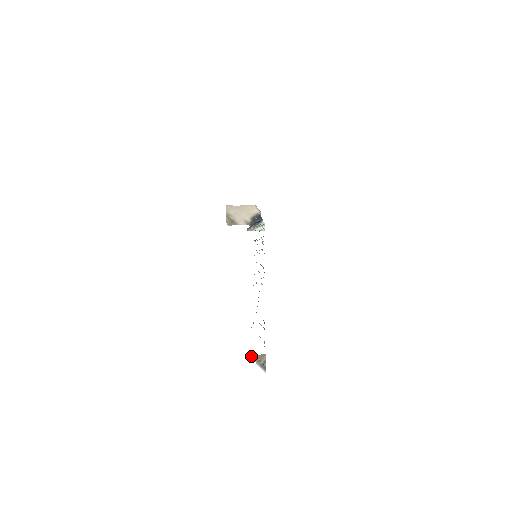
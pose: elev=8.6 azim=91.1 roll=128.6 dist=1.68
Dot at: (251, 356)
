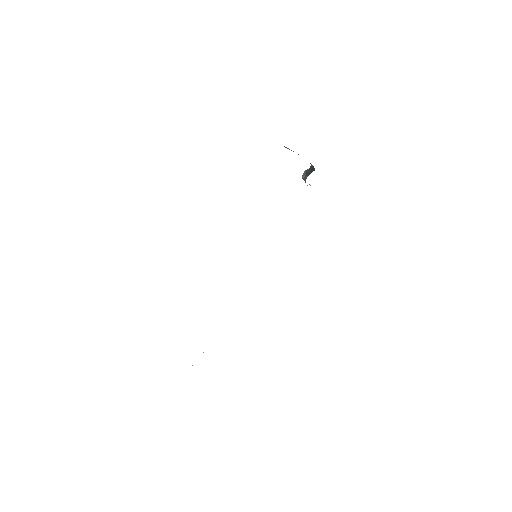
Dot at: occluded
